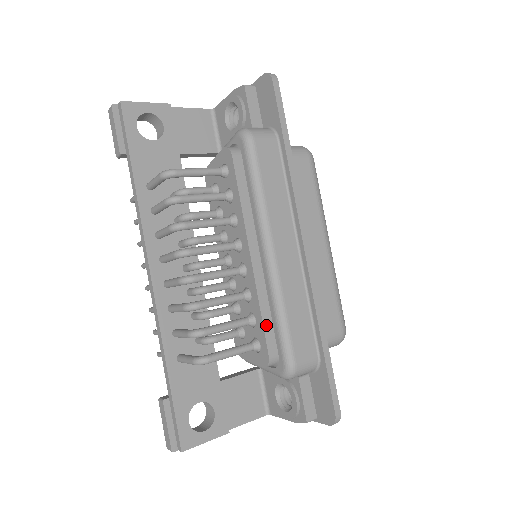
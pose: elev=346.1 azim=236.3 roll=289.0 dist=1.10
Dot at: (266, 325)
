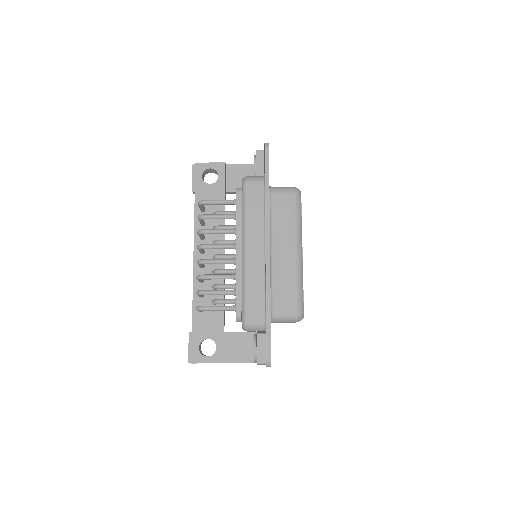
Dot at: (238, 295)
